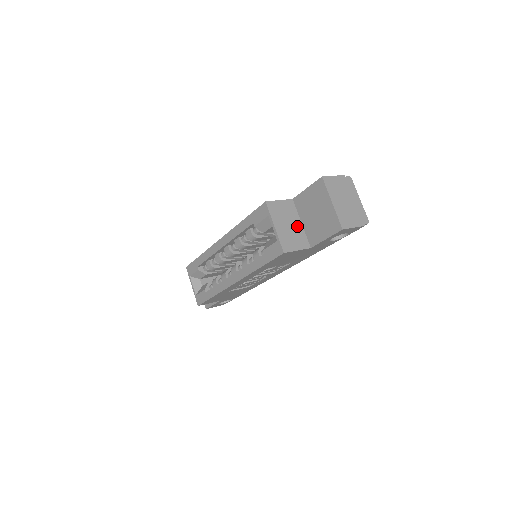
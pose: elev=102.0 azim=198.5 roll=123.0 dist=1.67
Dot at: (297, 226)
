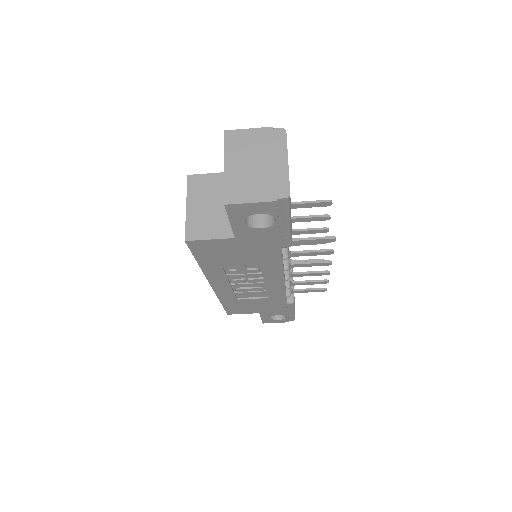
Dot at: occluded
